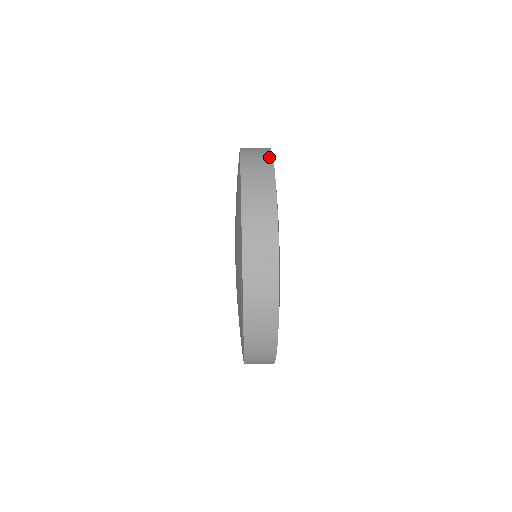
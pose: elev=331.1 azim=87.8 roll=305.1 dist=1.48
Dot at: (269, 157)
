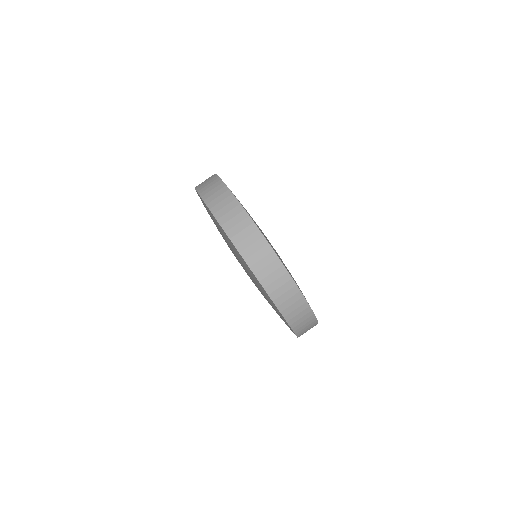
Dot at: (220, 183)
